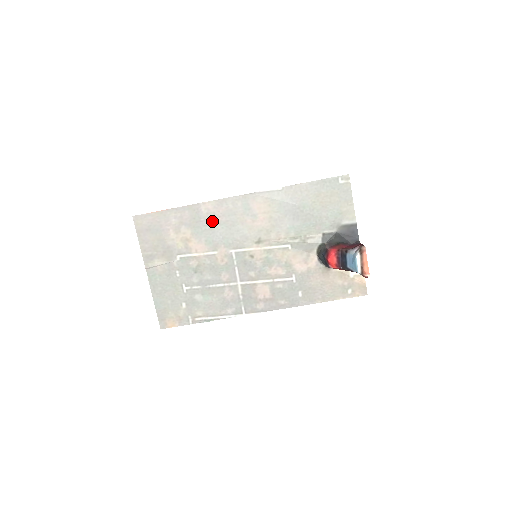
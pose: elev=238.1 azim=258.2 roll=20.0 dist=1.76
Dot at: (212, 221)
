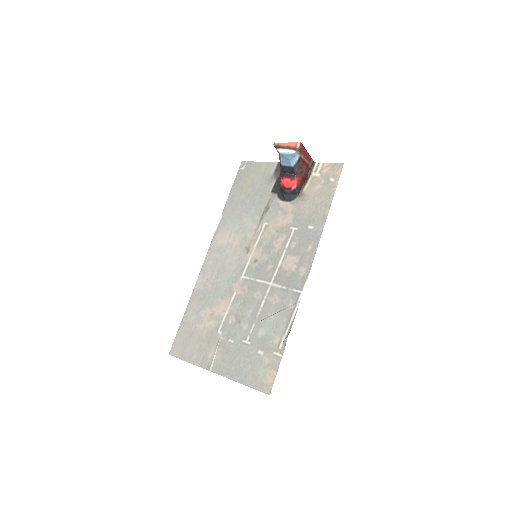
Dot at: (211, 284)
